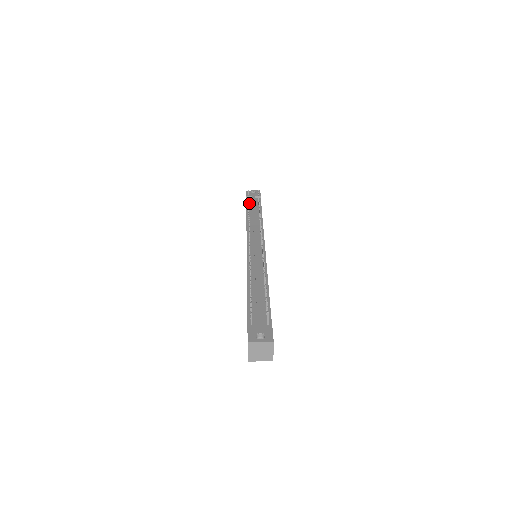
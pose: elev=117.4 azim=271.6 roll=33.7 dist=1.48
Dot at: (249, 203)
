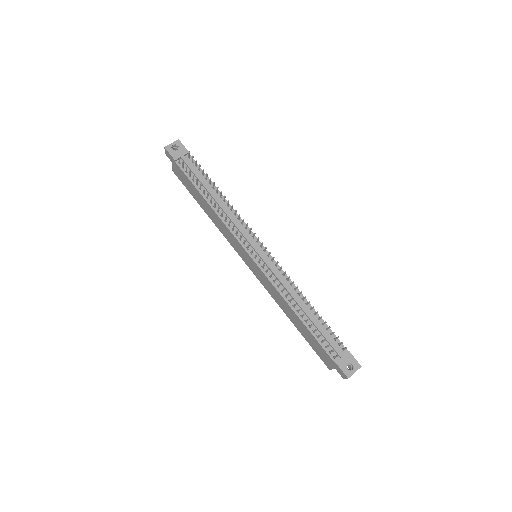
Dot at: (188, 173)
